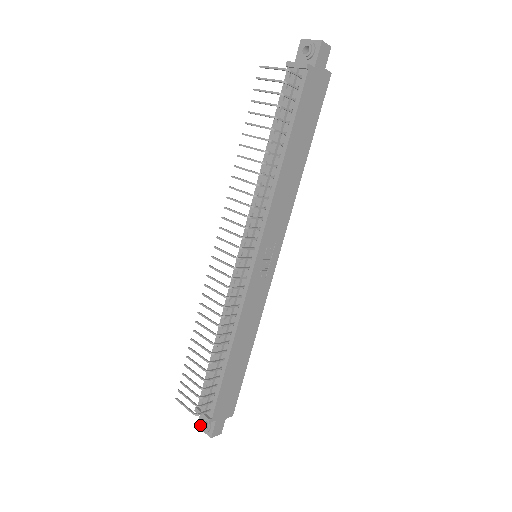
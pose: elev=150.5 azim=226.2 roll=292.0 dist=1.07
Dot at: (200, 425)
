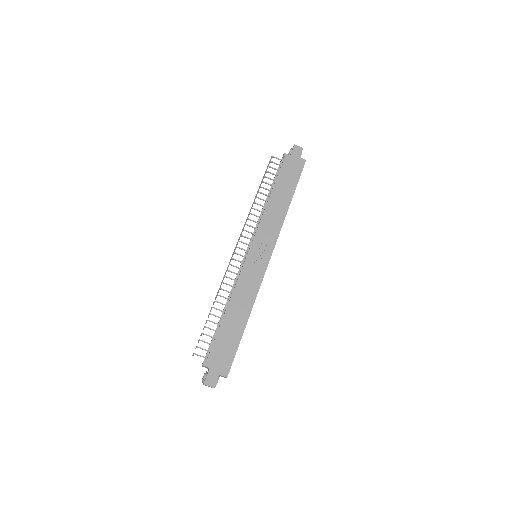
Dot at: occluded
